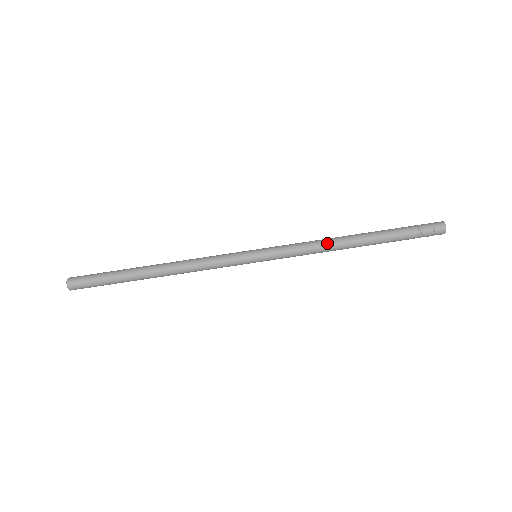
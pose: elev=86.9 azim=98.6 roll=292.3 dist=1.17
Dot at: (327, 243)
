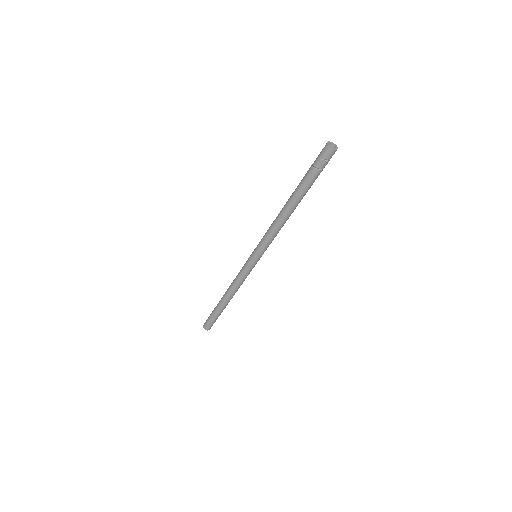
Dot at: (283, 225)
